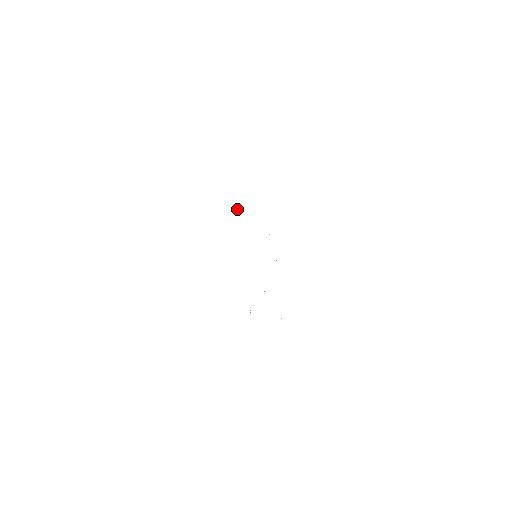
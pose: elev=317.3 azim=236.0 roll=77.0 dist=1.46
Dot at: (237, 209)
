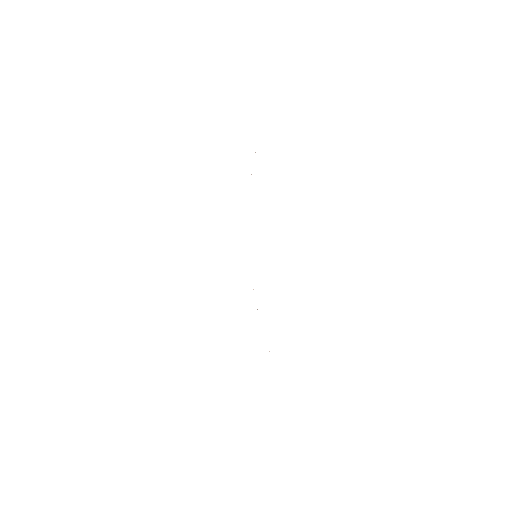
Dot at: occluded
